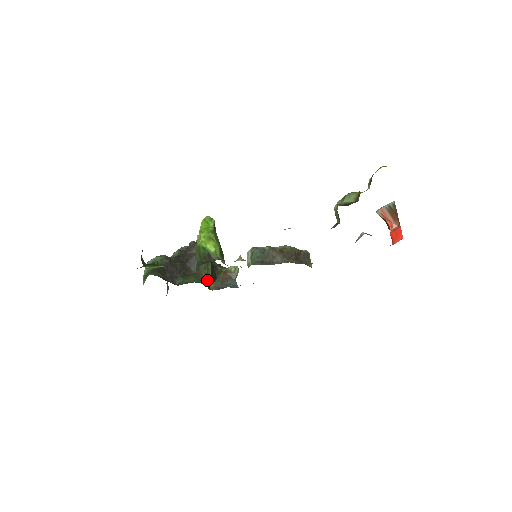
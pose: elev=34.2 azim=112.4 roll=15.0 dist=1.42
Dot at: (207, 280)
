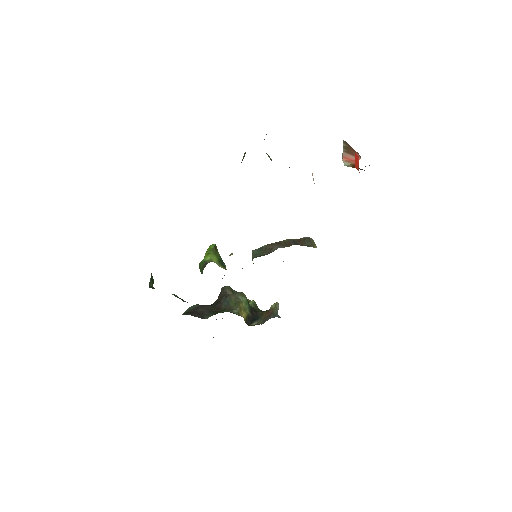
Dot at: (241, 314)
